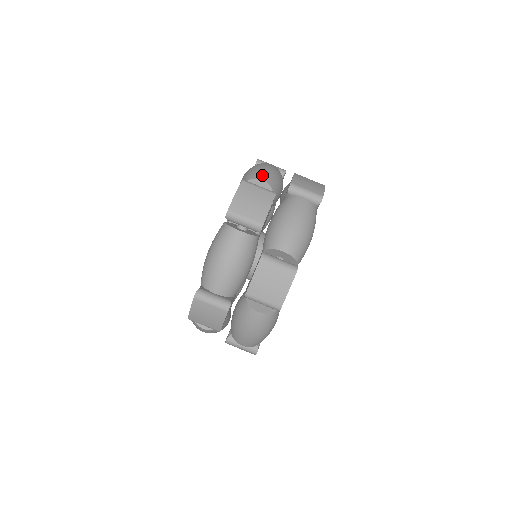
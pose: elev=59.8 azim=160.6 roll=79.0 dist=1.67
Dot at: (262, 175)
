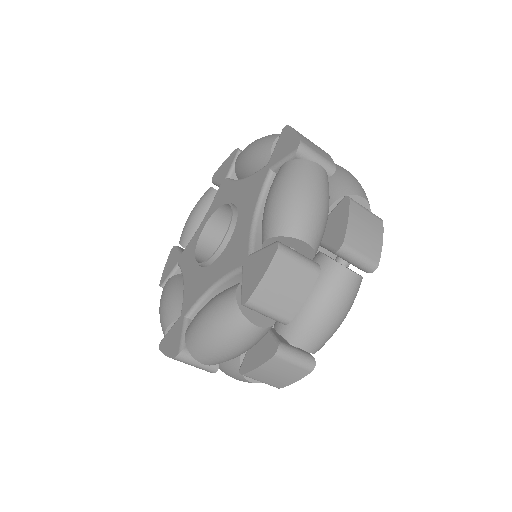
Dot at: (307, 229)
